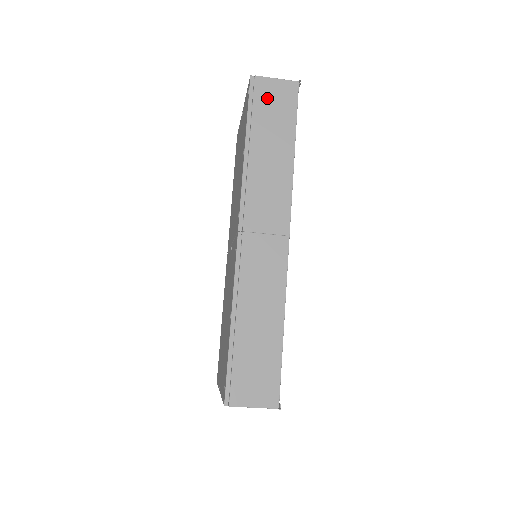
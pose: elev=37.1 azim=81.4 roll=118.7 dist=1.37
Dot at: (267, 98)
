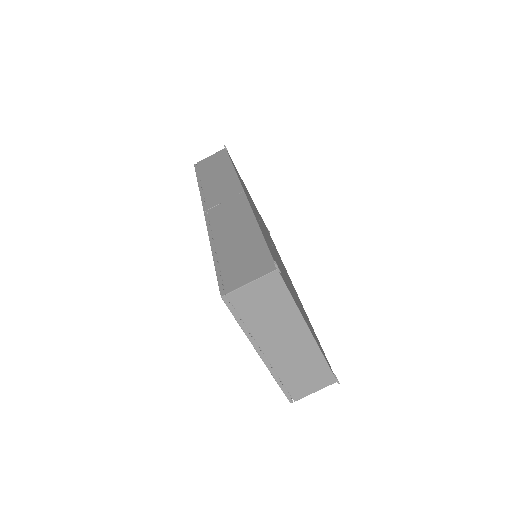
Dot at: (207, 163)
